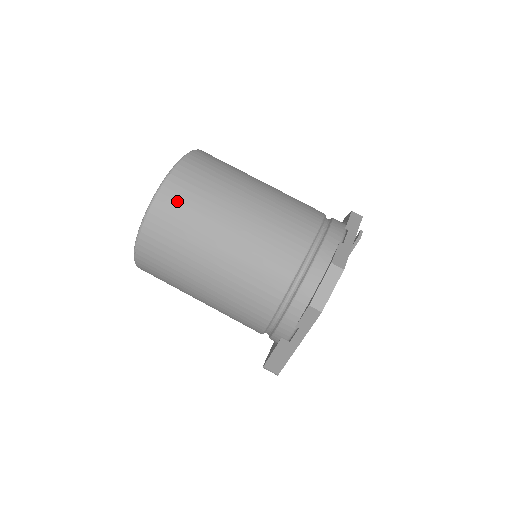
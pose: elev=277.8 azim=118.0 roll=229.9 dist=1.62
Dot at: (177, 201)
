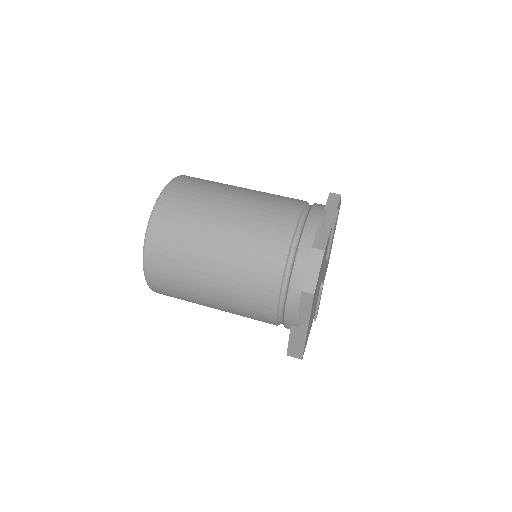
Dot at: (167, 228)
